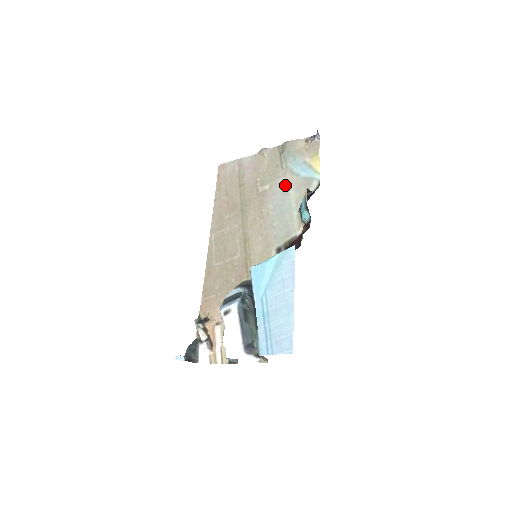
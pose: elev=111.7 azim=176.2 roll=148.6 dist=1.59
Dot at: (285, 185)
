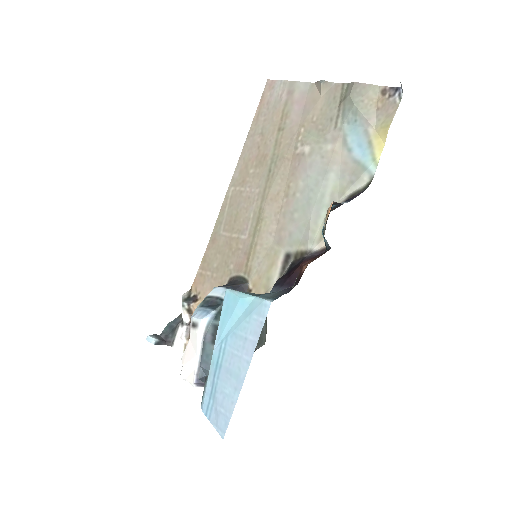
Dot at: (328, 159)
